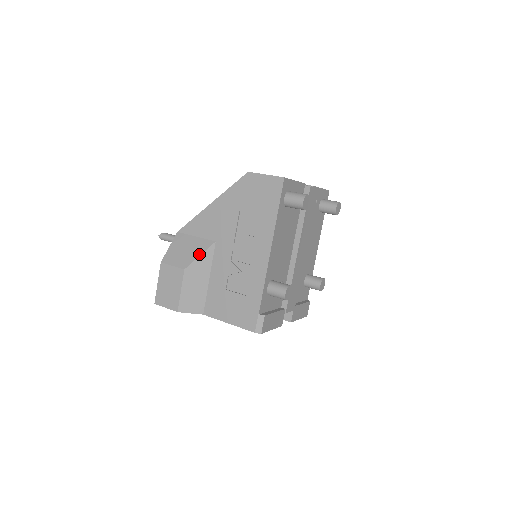
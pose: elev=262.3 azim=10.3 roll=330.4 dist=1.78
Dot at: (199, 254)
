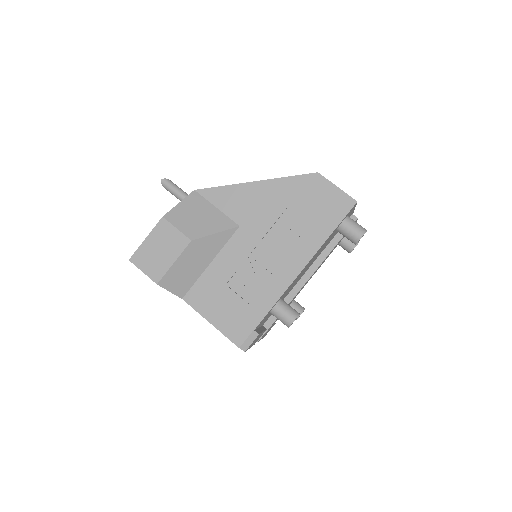
Dot at: (215, 231)
